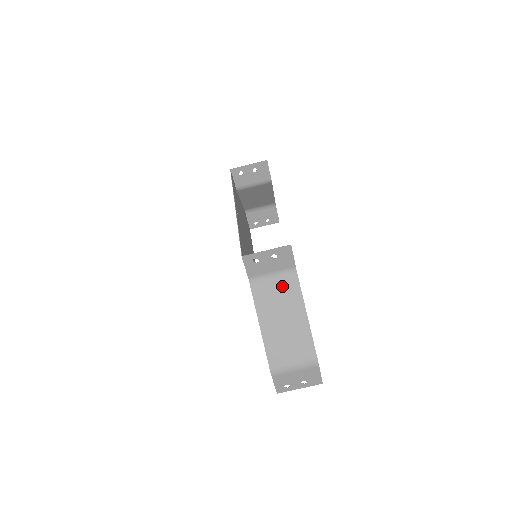
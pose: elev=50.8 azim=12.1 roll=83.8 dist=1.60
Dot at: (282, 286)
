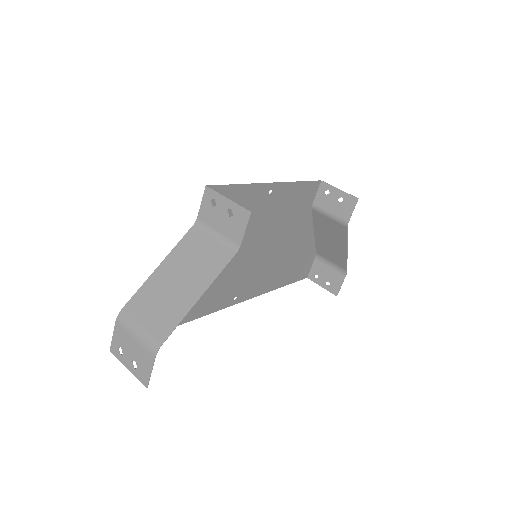
Dot at: (212, 252)
